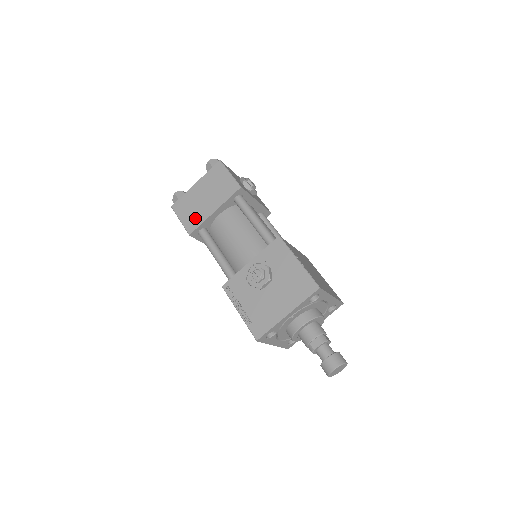
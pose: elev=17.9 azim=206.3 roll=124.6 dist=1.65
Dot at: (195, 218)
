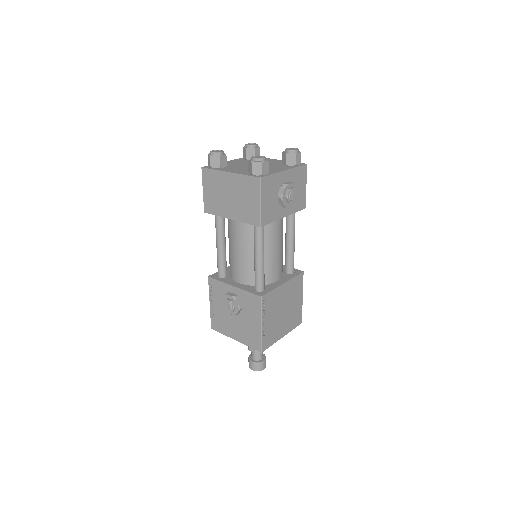
Dot at: (214, 205)
